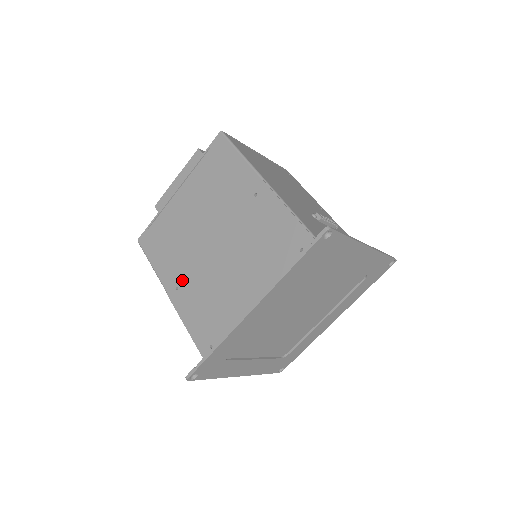
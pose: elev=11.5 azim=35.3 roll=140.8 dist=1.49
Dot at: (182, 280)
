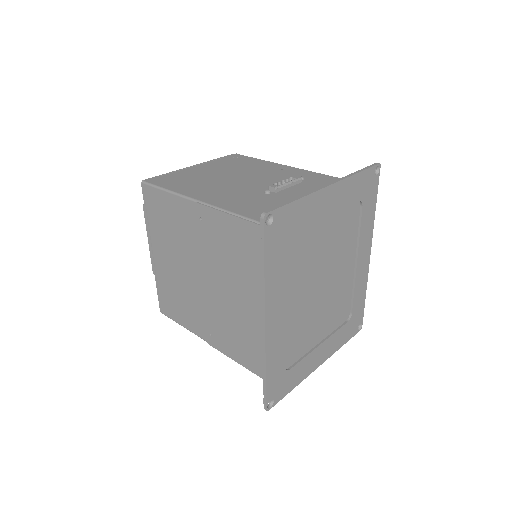
Dot at: (208, 326)
